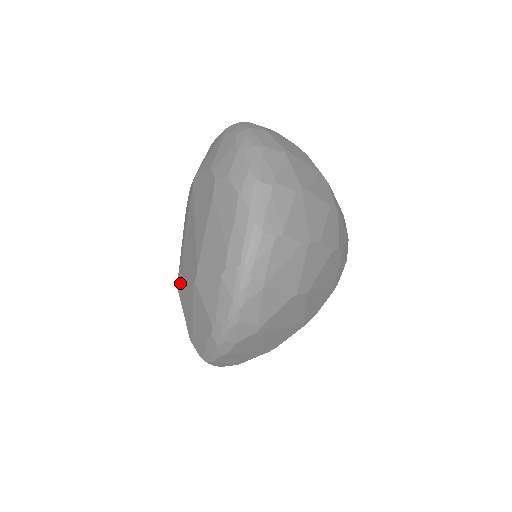
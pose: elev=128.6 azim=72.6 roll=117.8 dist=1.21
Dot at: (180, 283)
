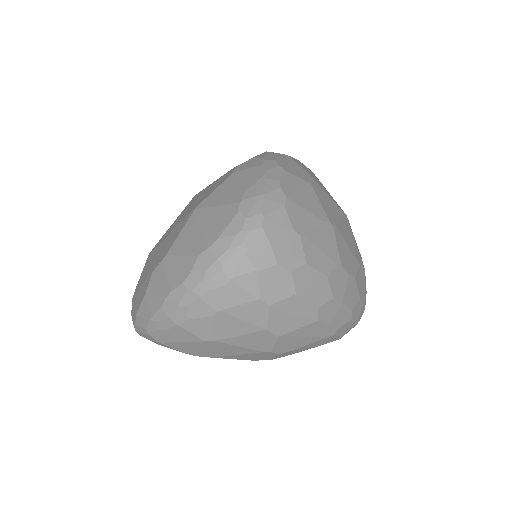
Dot at: occluded
